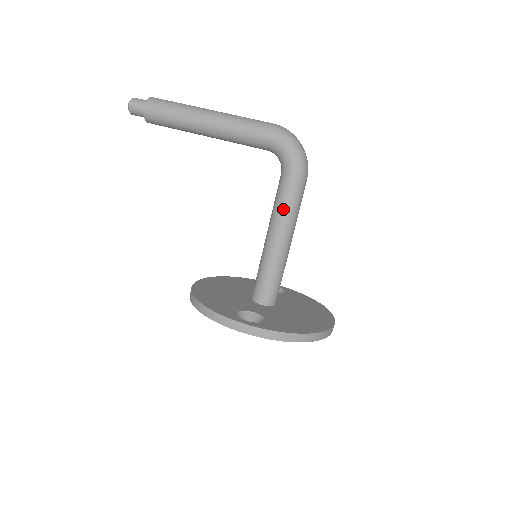
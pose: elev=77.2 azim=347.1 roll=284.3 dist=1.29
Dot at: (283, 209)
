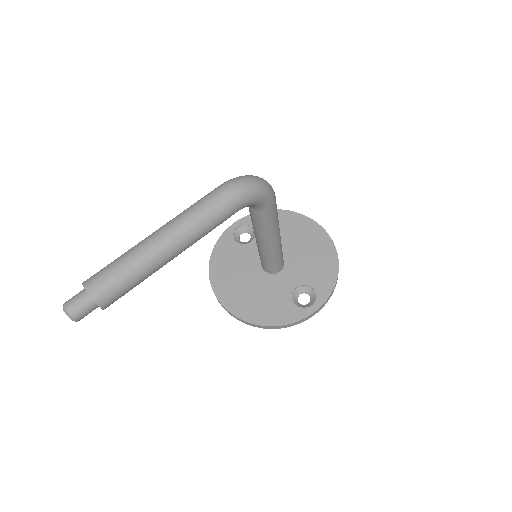
Dot at: (273, 227)
